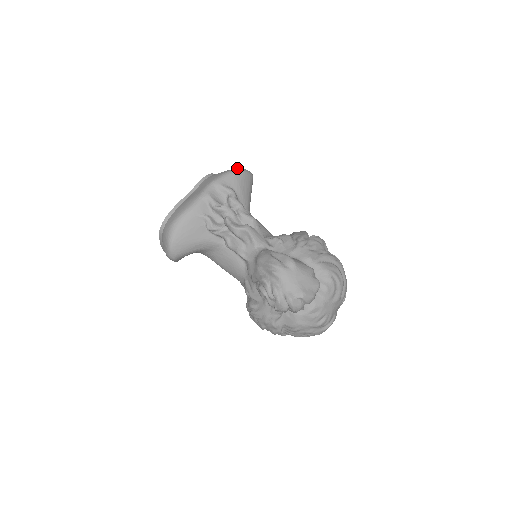
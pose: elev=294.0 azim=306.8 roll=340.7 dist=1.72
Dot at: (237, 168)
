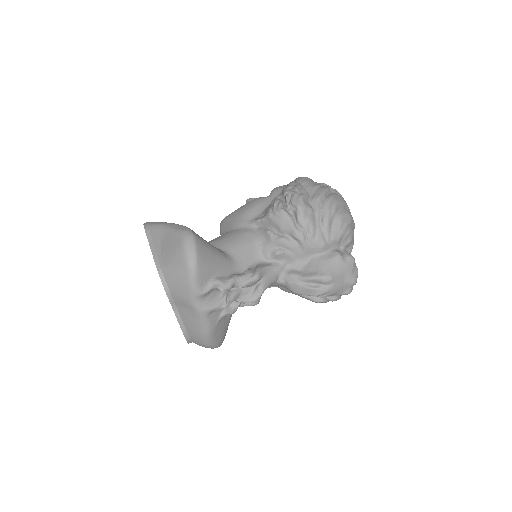
Dot at: (186, 260)
